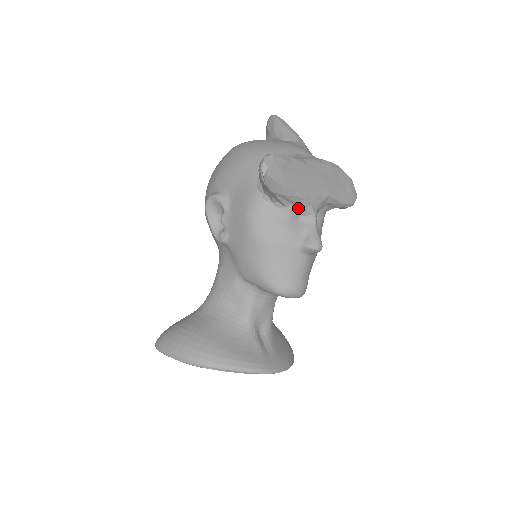
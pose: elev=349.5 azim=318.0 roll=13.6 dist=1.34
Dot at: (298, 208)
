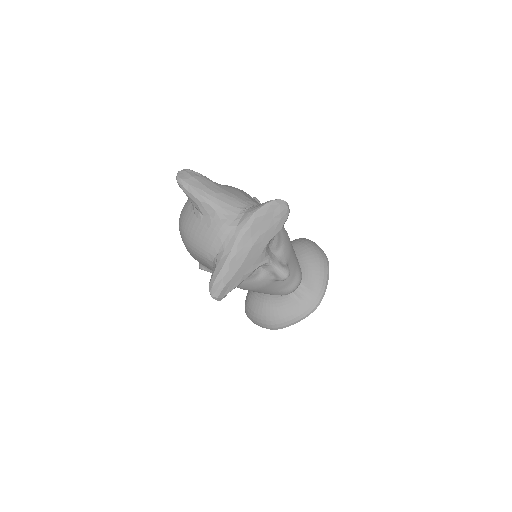
Dot at: occluded
